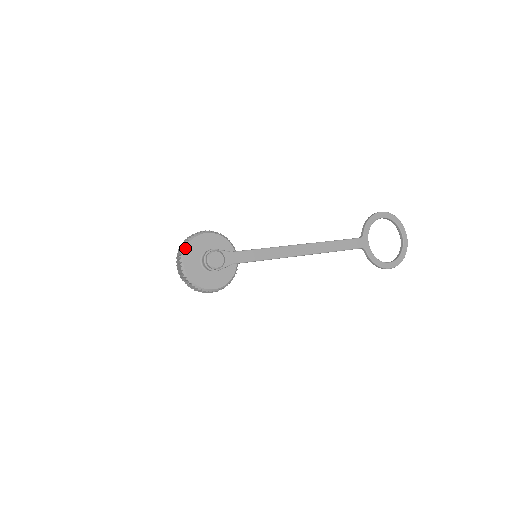
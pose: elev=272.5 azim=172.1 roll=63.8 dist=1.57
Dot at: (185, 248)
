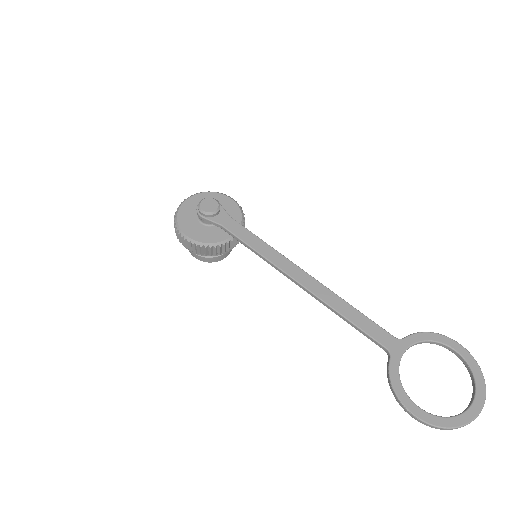
Dot at: (202, 192)
